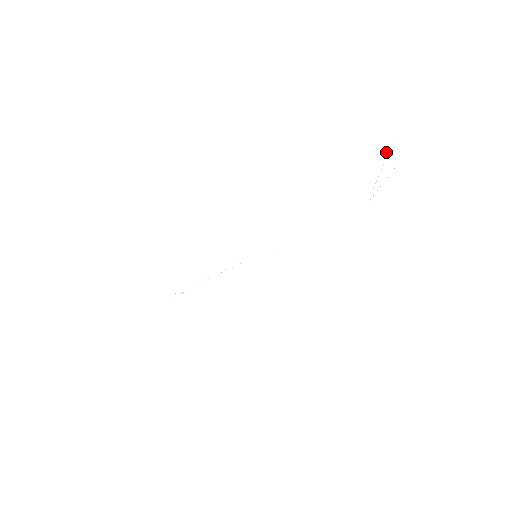
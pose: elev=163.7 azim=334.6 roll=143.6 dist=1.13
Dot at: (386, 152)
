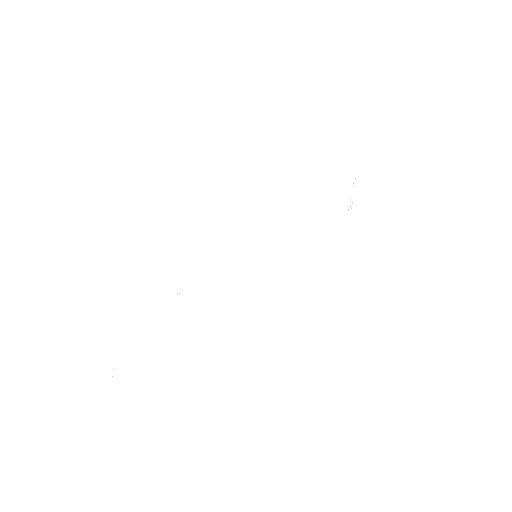
Dot at: (352, 184)
